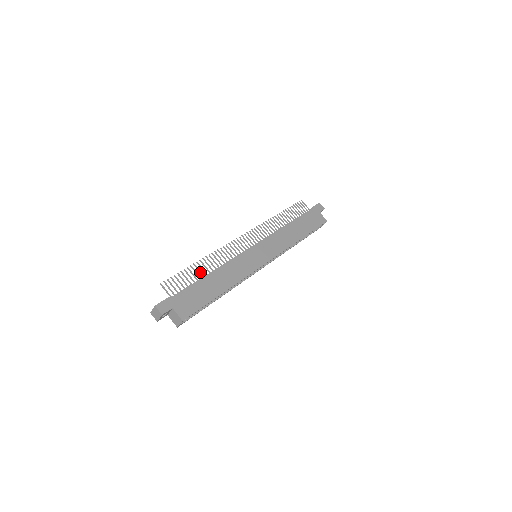
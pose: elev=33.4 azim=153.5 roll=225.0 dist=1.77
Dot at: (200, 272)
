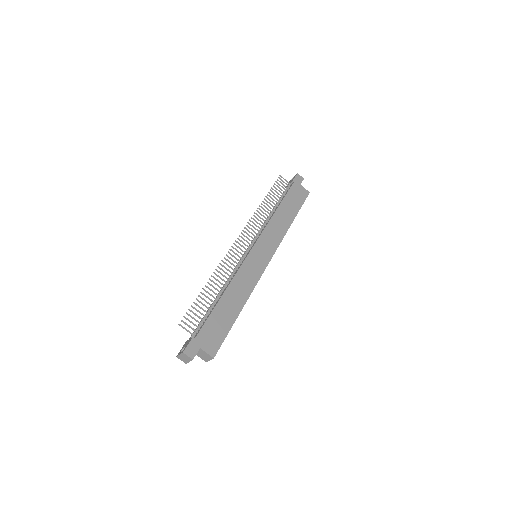
Dot at: (212, 296)
